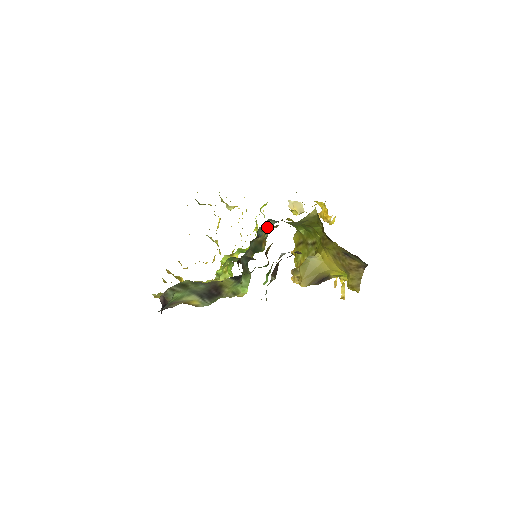
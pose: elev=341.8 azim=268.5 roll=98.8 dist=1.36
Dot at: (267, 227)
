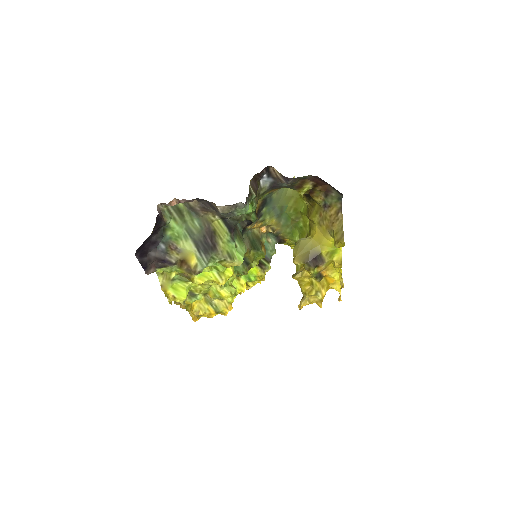
Dot at: (268, 245)
